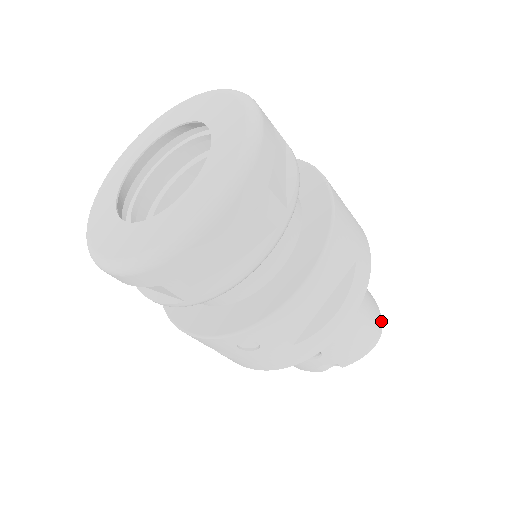
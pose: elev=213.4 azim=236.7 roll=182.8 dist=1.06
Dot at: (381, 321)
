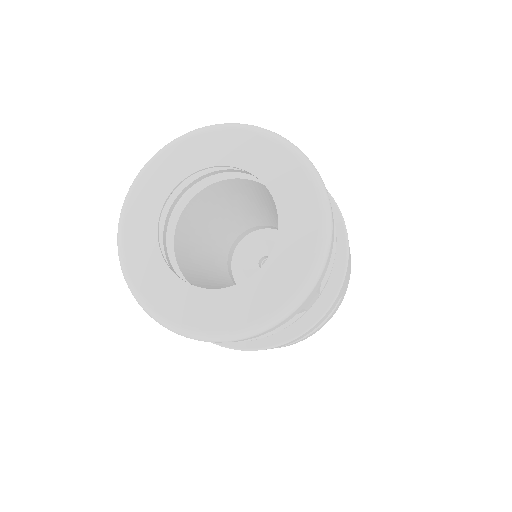
Dot at: occluded
